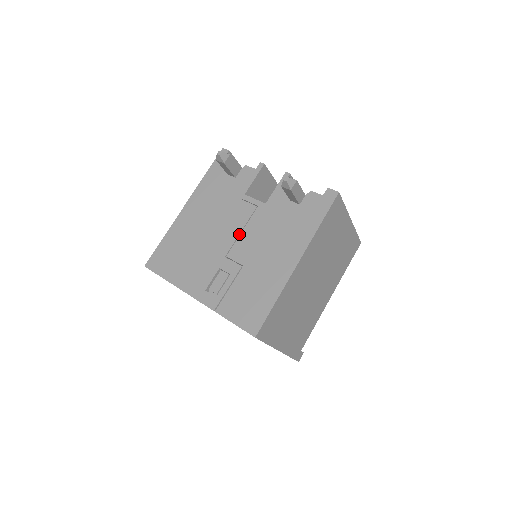
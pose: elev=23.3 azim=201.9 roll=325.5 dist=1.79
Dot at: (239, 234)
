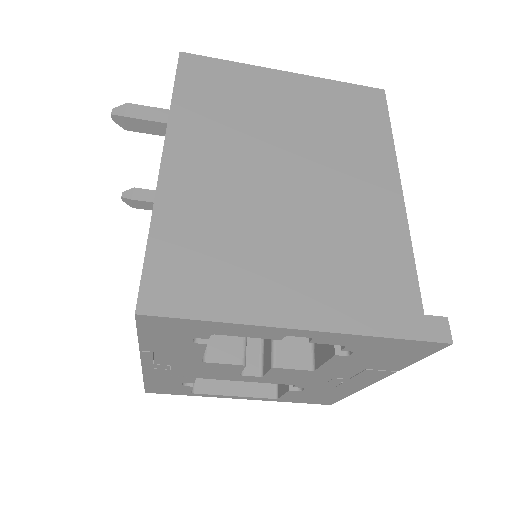
Dot at: occluded
